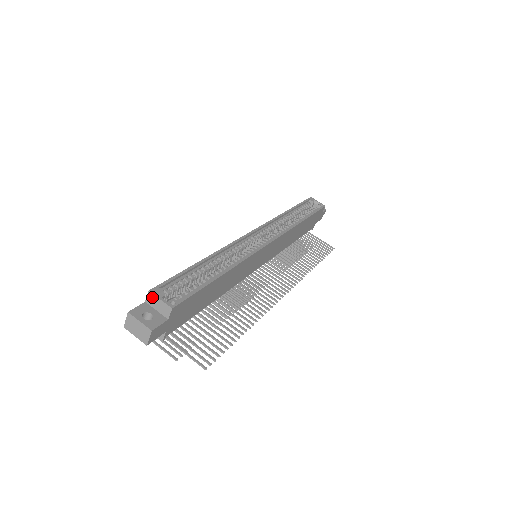
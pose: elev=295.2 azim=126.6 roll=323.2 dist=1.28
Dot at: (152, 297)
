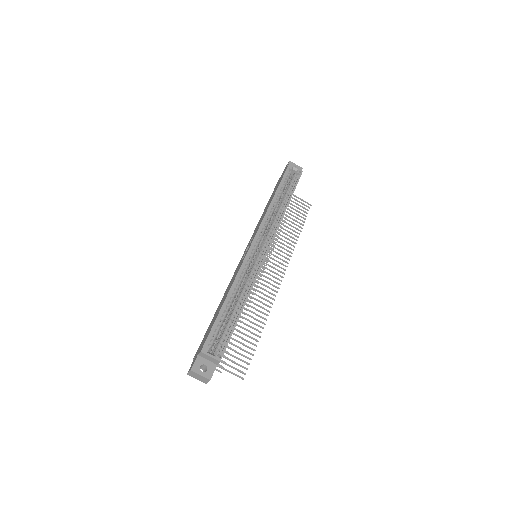
Dot at: (204, 354)
